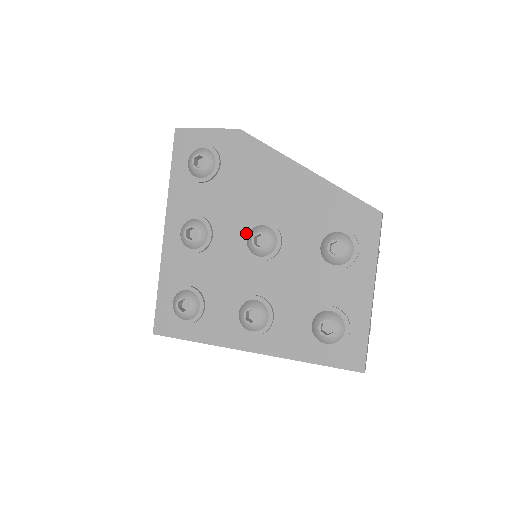
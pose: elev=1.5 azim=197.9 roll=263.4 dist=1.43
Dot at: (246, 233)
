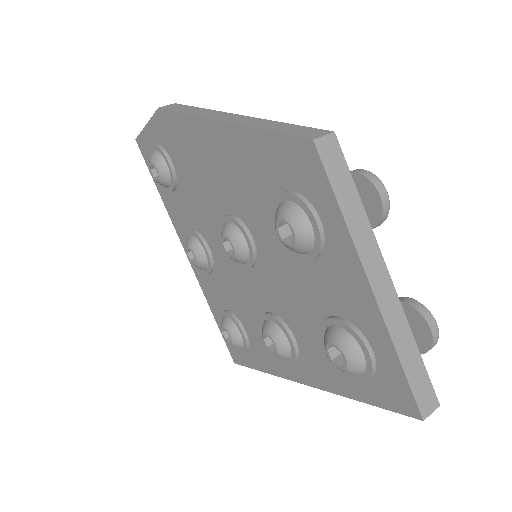
Dot at: occluded
